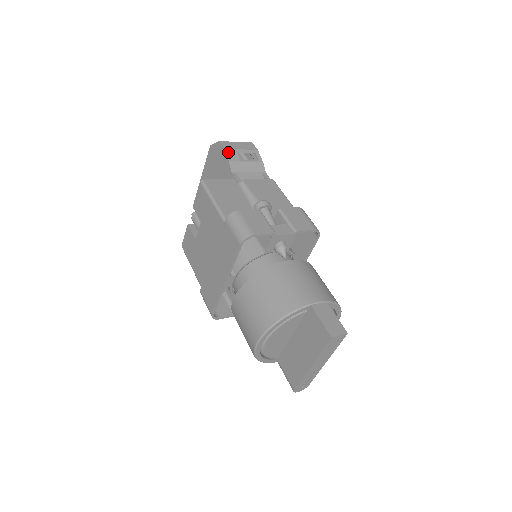
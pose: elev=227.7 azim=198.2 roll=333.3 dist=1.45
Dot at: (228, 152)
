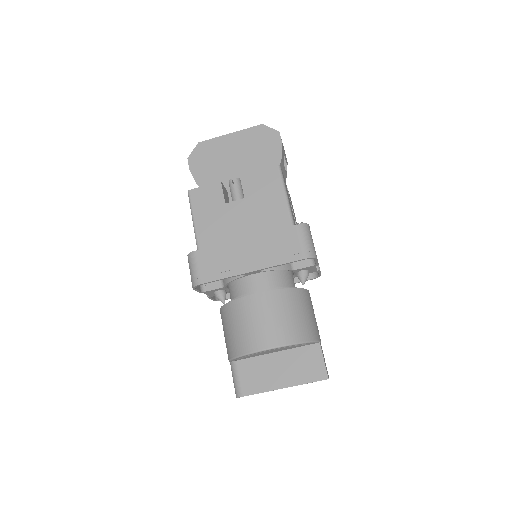
Dot at: (283, 149)
